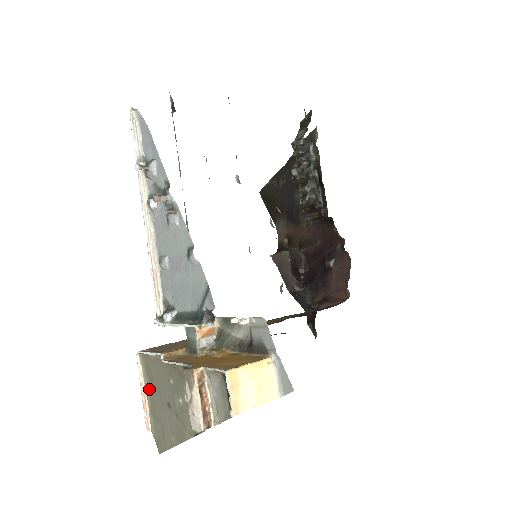
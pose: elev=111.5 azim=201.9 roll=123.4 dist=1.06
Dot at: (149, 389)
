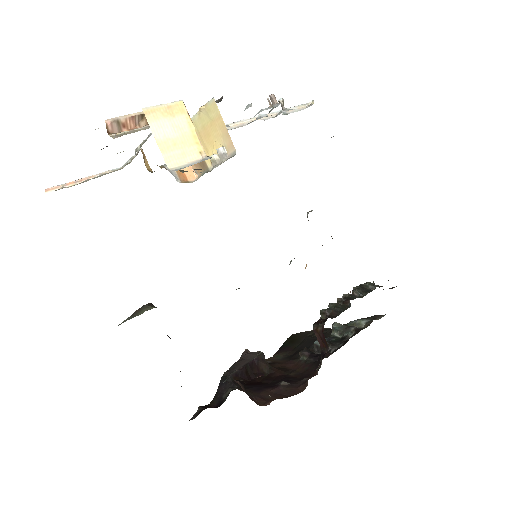
Dot at: occluded
